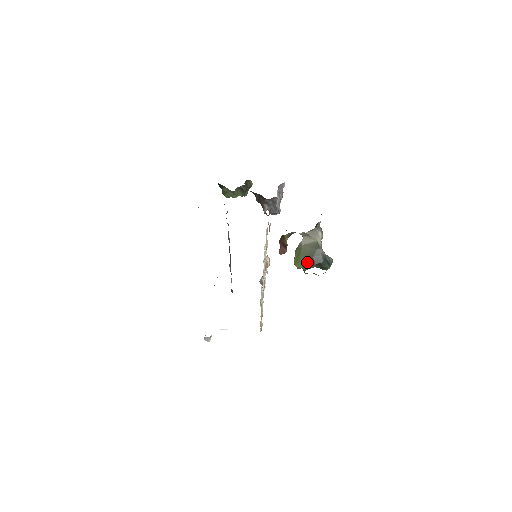
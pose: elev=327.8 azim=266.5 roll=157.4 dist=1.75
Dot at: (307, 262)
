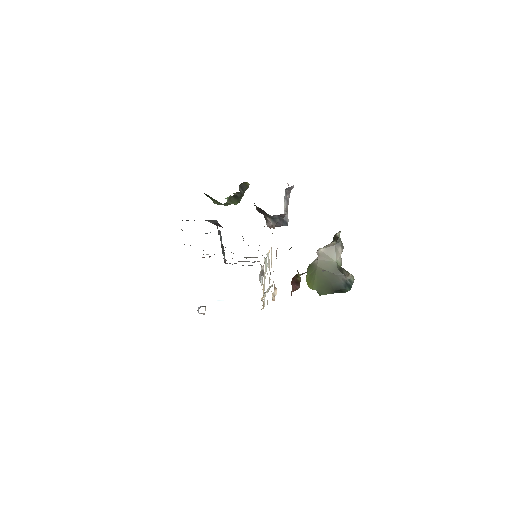
Dot at: (323, 287)
